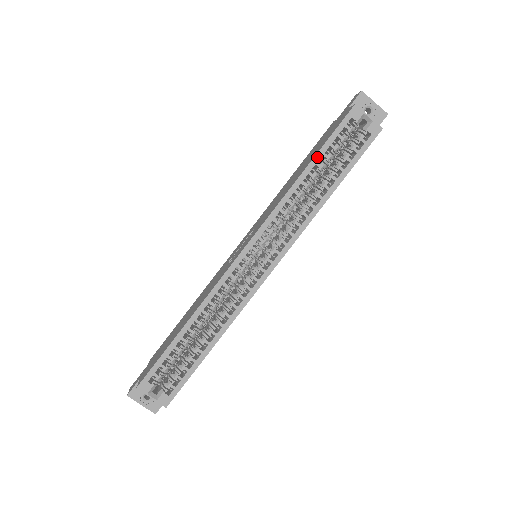
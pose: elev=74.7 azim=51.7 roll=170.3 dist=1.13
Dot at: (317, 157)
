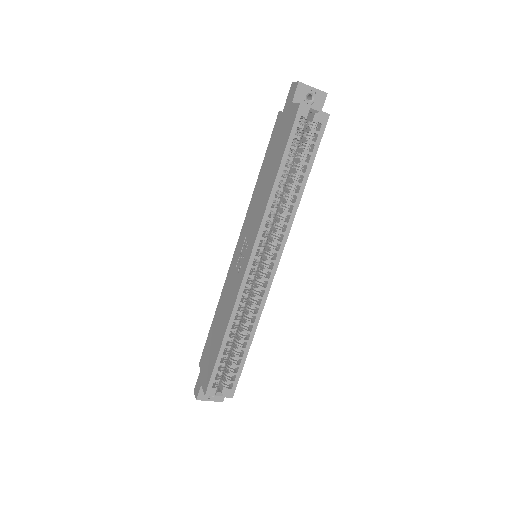
Dot at: (283, 162)
